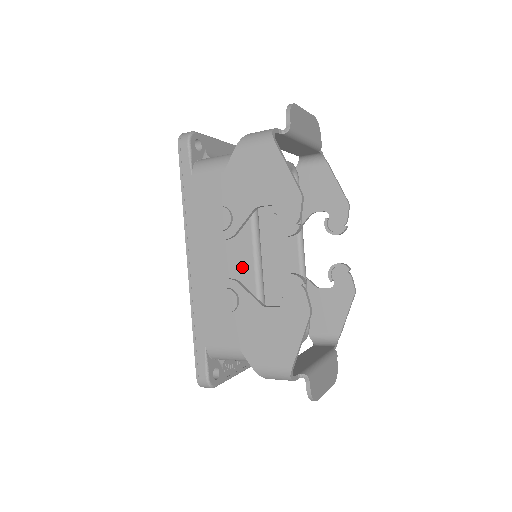
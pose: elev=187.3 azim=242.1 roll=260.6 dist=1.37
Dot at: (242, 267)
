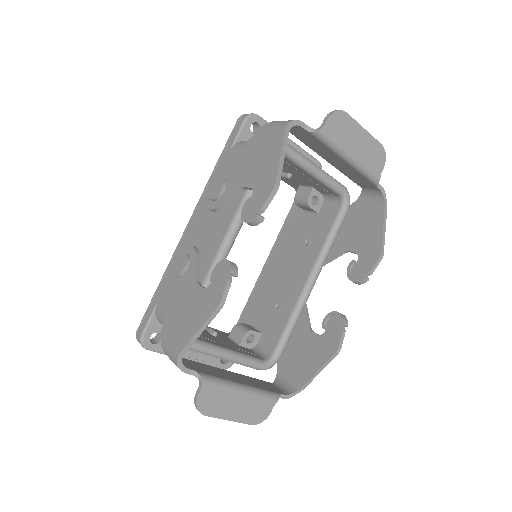
Dot at: (213, 244)
